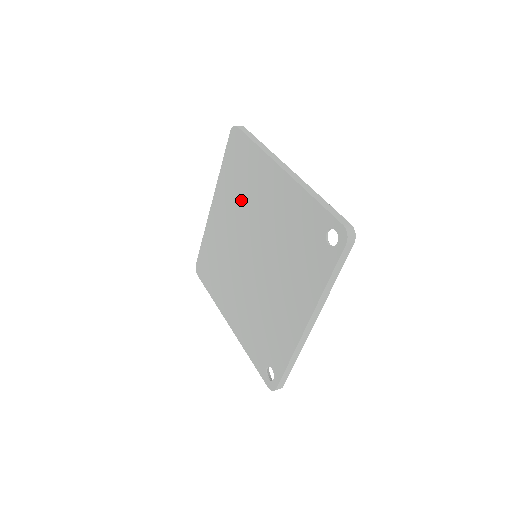
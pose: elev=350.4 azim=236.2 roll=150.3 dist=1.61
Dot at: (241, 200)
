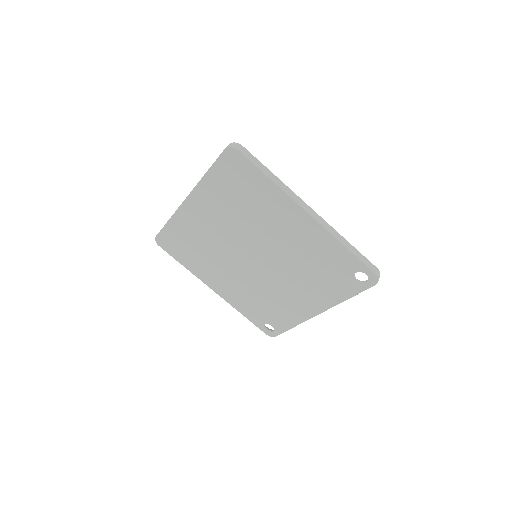
Dot at: (240, 214)
